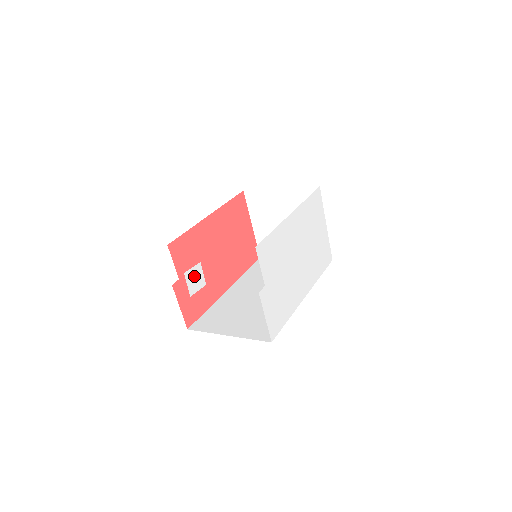
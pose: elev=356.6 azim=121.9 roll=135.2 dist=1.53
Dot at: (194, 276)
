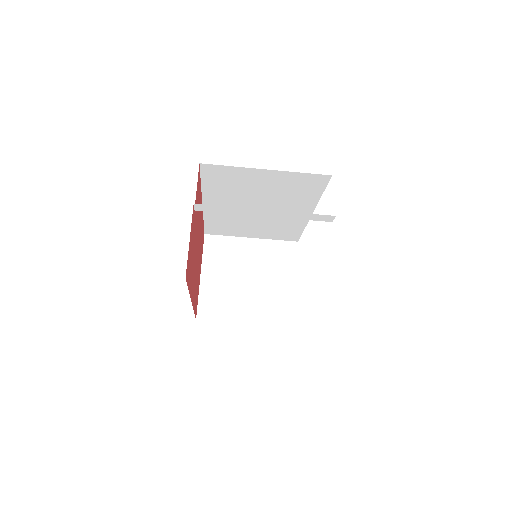
Dot at: occluded
